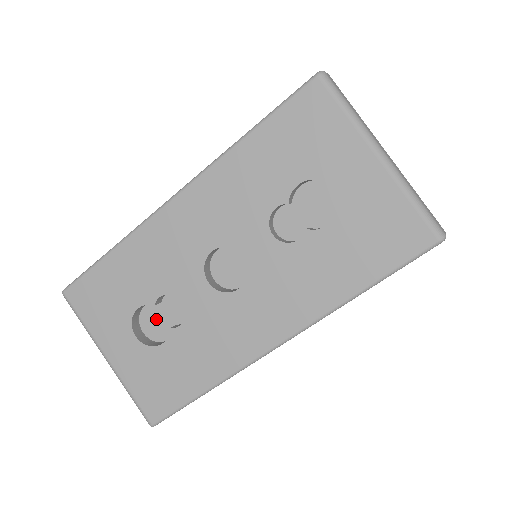
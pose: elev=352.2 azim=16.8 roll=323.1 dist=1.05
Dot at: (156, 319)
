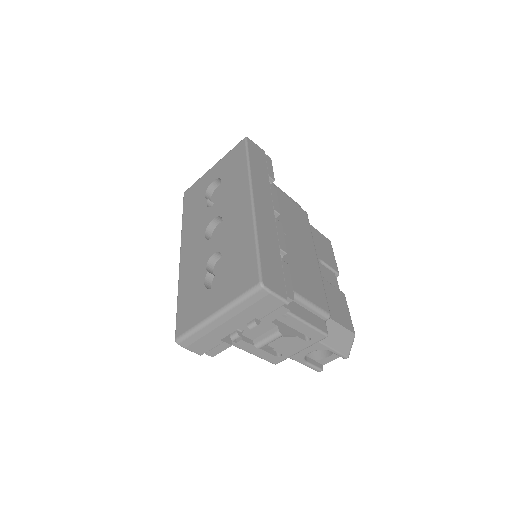
Dot at: occluded
